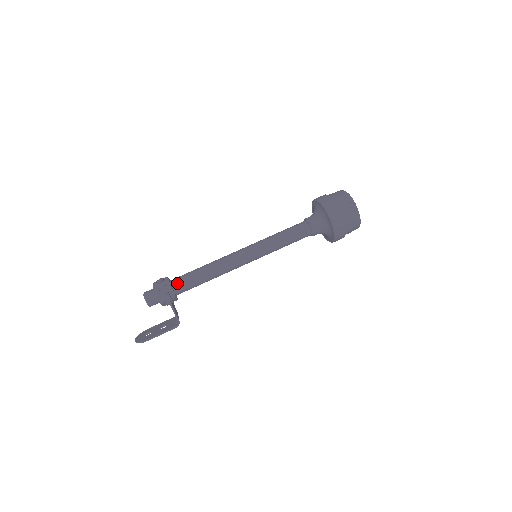
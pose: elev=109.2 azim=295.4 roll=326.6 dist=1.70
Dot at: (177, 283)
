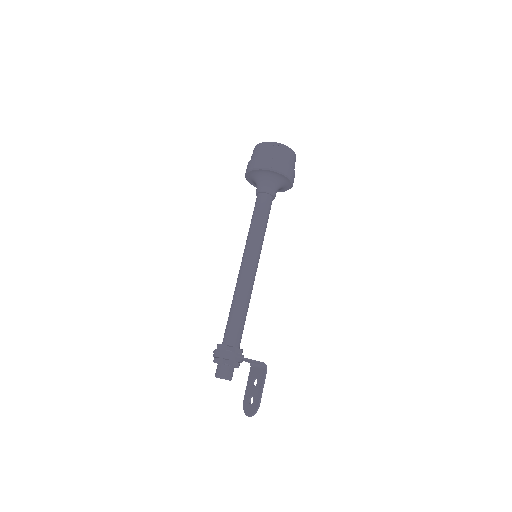
Dot at: (231, 339)
